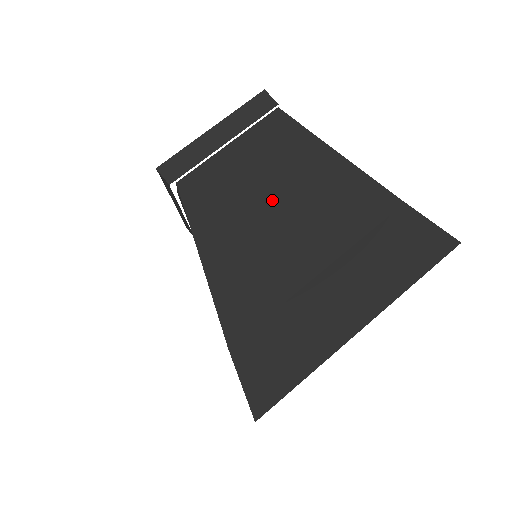
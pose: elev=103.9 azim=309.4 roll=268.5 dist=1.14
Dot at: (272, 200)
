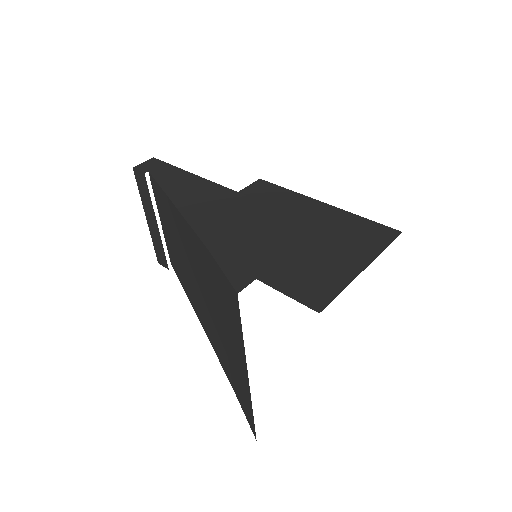
Dot at: (188, 268)
